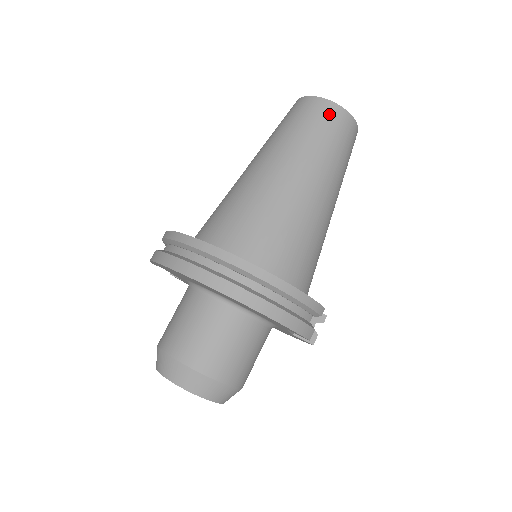
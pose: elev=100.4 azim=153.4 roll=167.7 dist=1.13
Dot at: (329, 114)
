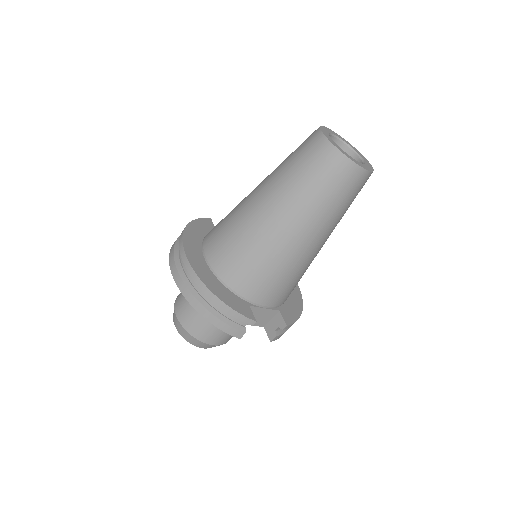
Dot at: (320, 154)
